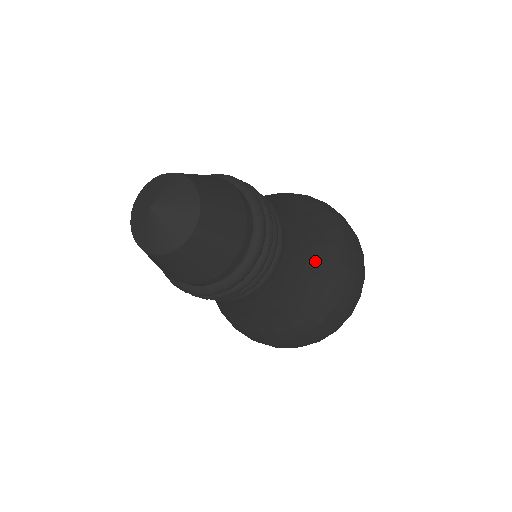
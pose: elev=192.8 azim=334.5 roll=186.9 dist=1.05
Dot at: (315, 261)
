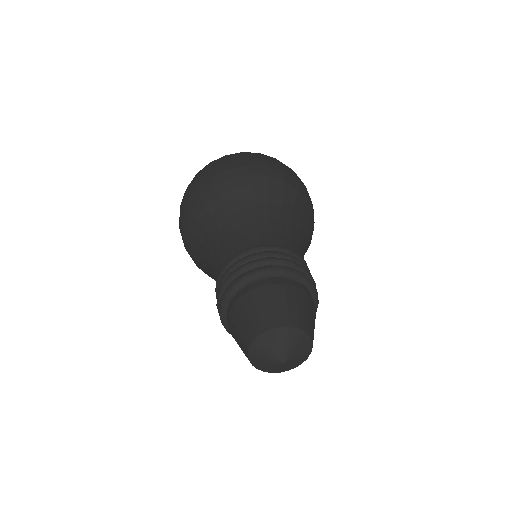
Dot at: occluded
